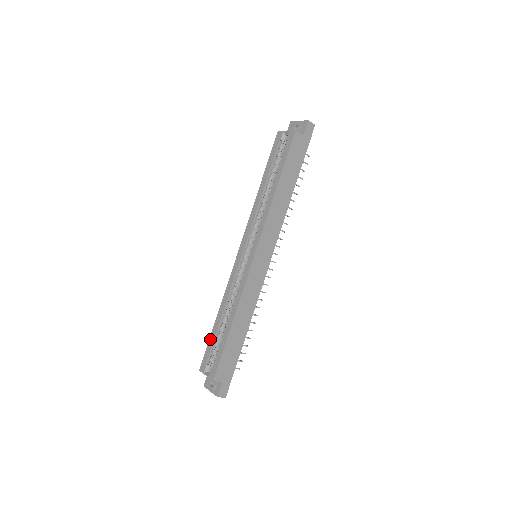
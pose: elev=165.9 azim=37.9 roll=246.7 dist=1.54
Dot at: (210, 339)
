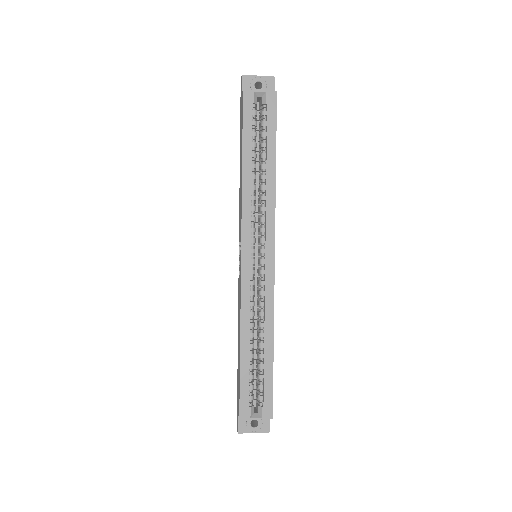
Dot at: (242, 377)
